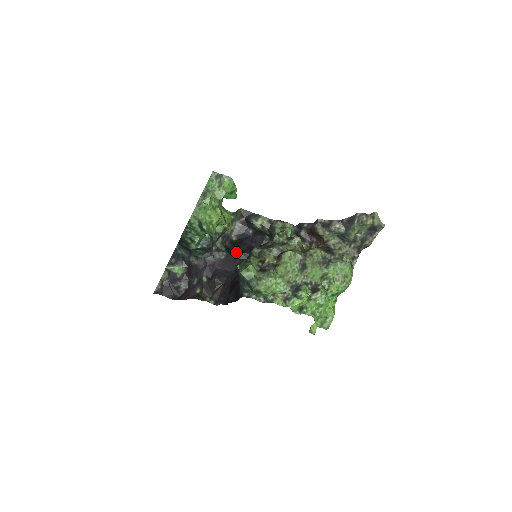
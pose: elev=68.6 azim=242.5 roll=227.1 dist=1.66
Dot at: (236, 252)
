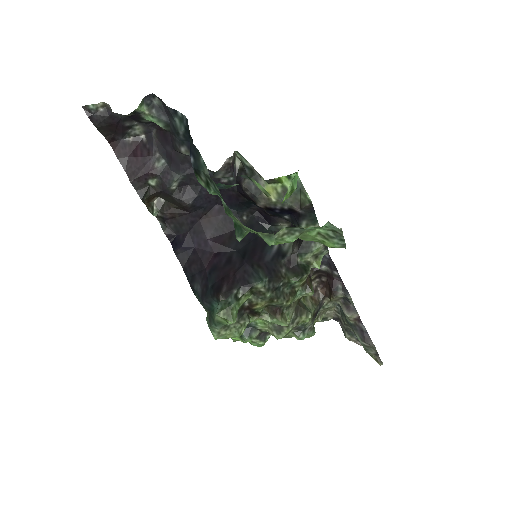
Dot at: (245, 197)
